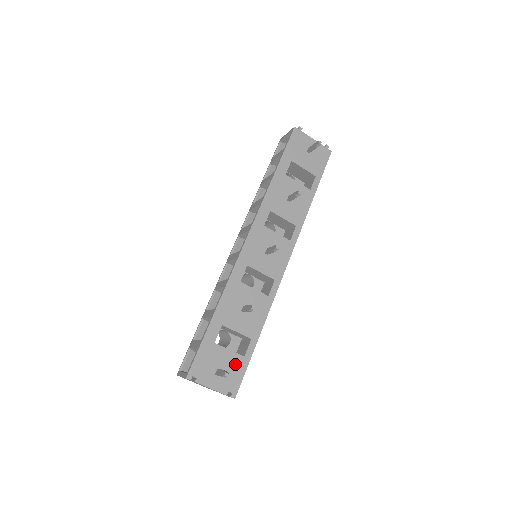
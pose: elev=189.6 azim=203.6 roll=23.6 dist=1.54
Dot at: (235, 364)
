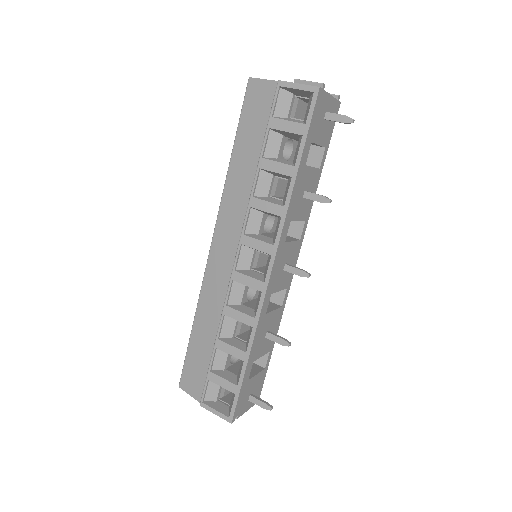
Dot at: (260, 380)
